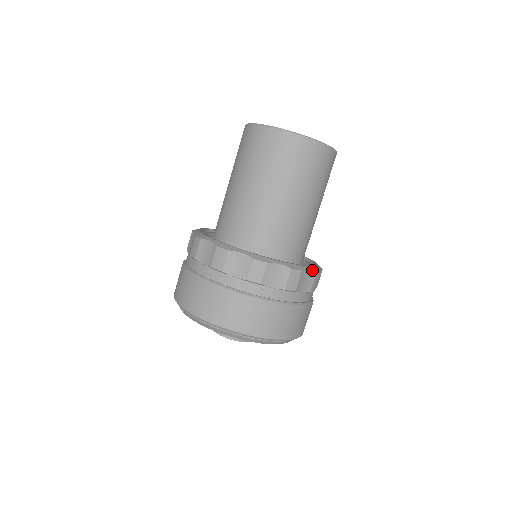
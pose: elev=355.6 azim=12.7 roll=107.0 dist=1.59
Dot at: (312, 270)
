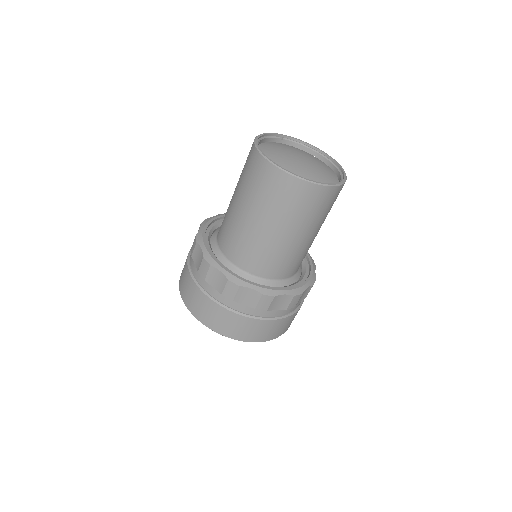
Dot at: (315, 269)
